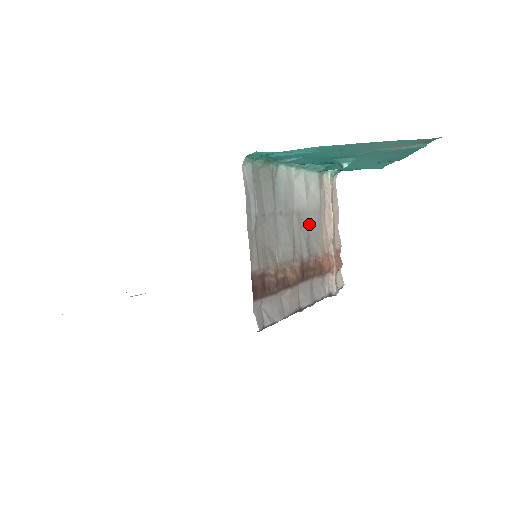
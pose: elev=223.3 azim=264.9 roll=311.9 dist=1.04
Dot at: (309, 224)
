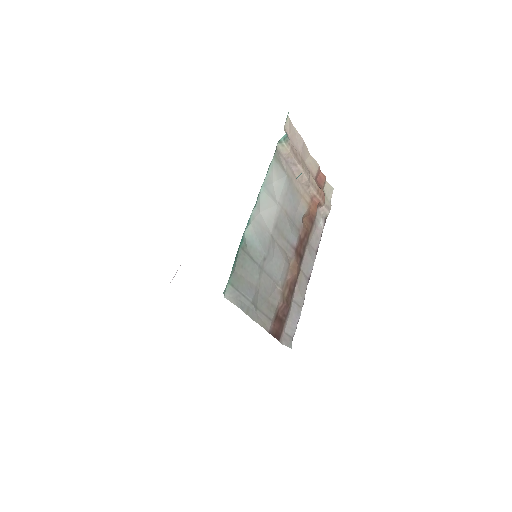
Dot at: (287, 213)
